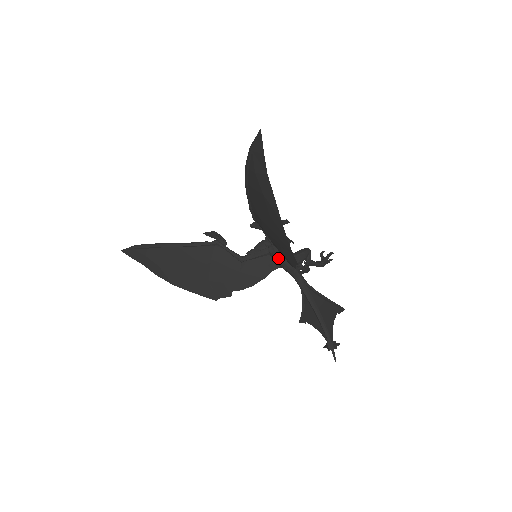
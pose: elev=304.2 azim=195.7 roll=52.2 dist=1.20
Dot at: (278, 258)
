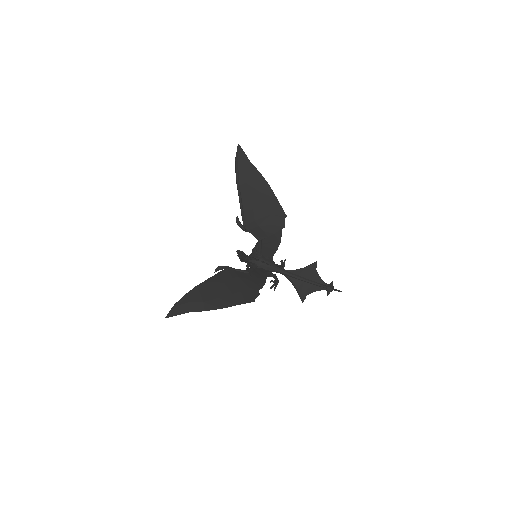
Dot at: (264, 261)
